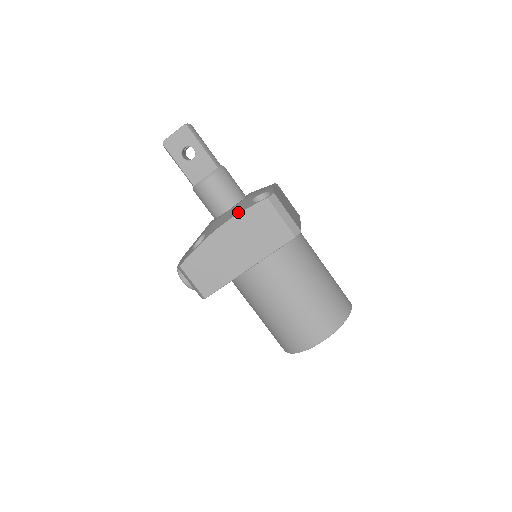
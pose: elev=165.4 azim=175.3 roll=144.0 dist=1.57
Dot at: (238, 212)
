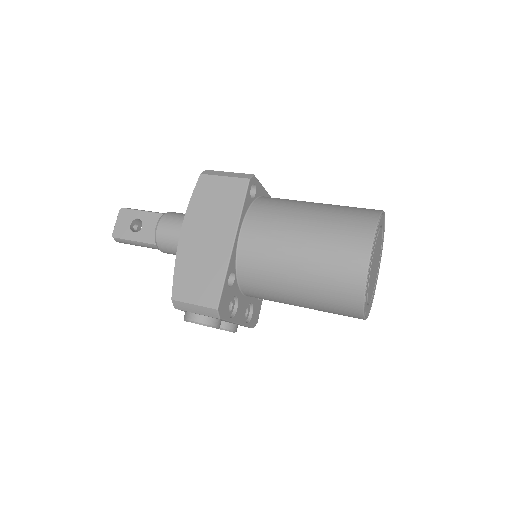
Dot at: (187, 208)
